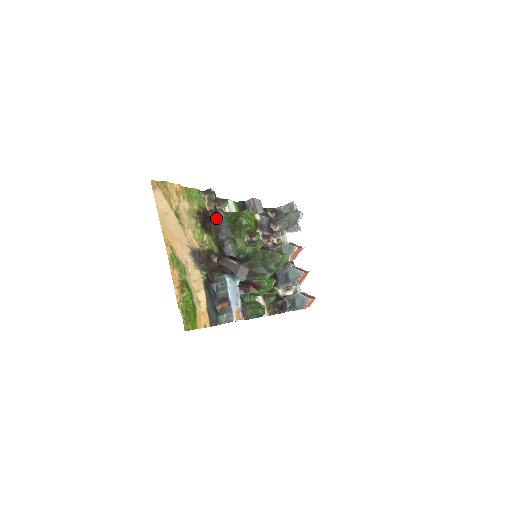
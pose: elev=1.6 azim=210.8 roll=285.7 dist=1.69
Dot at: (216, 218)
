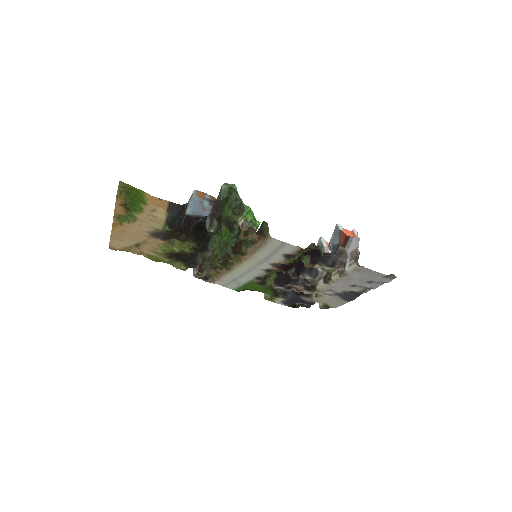
Dot at: (194, 261)
